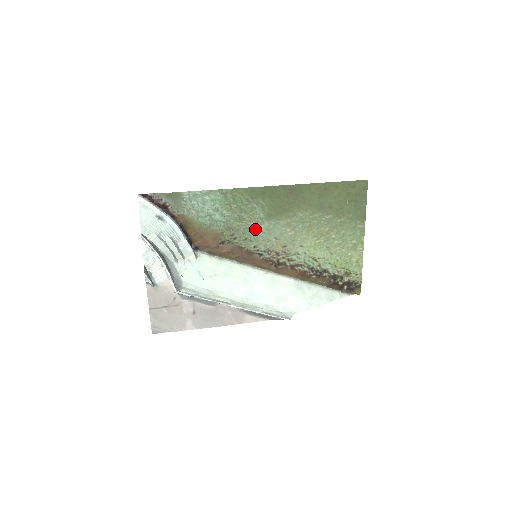
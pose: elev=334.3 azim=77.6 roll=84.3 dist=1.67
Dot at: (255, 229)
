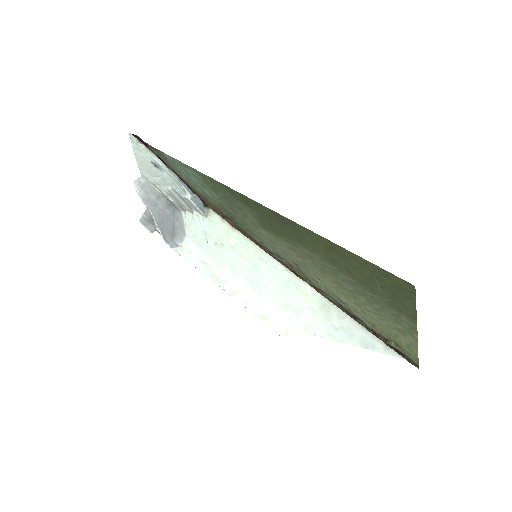
Dot at: (254, 228)
